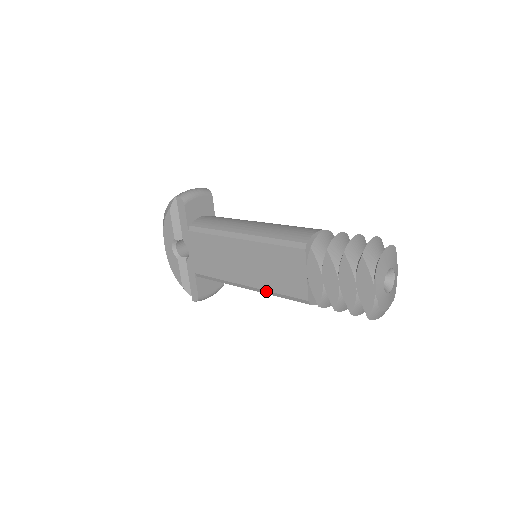
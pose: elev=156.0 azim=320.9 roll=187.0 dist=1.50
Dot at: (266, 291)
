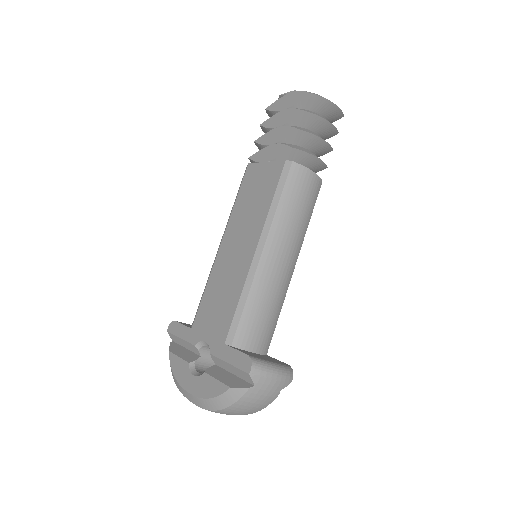
Dot at: (267, 218)
